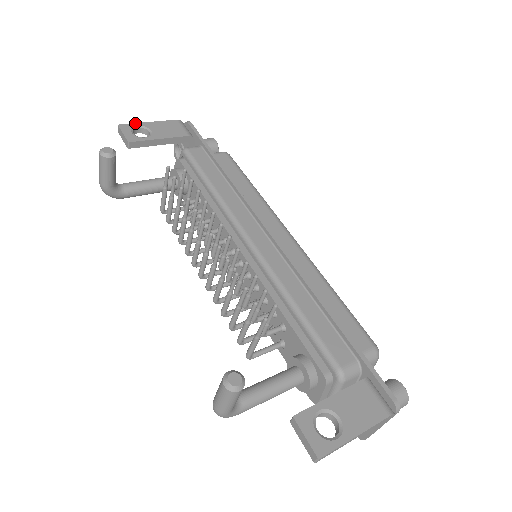
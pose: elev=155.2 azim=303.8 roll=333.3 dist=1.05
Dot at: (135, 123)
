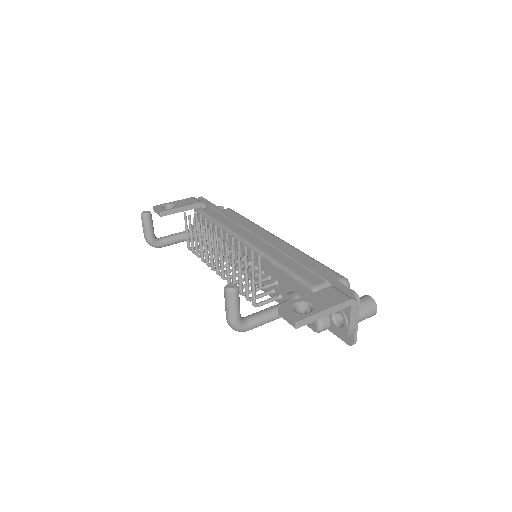
Dot at: (164, 203)
